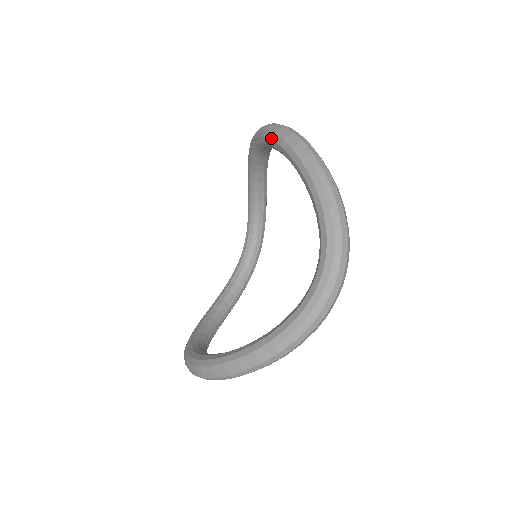
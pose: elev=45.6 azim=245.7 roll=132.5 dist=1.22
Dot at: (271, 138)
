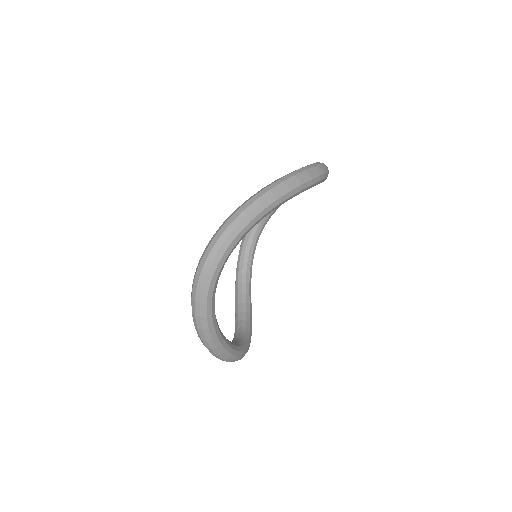
Dot at: occluded
